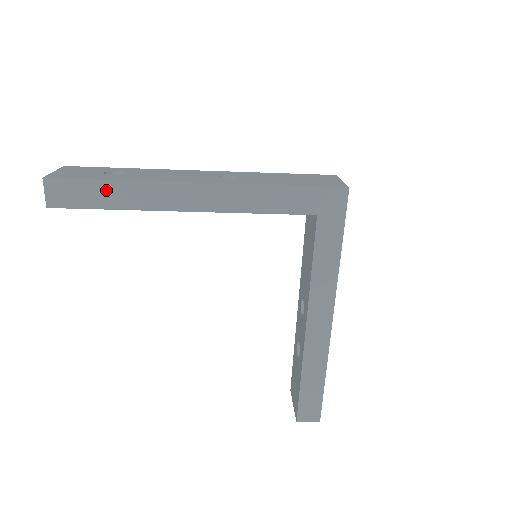
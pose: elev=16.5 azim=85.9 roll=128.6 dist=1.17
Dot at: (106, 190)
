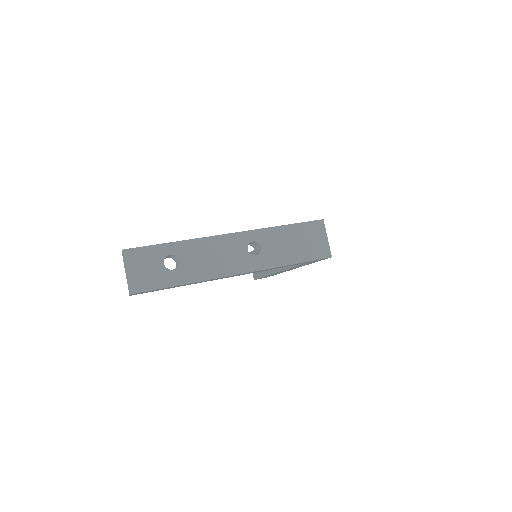
Dot at: occluded
